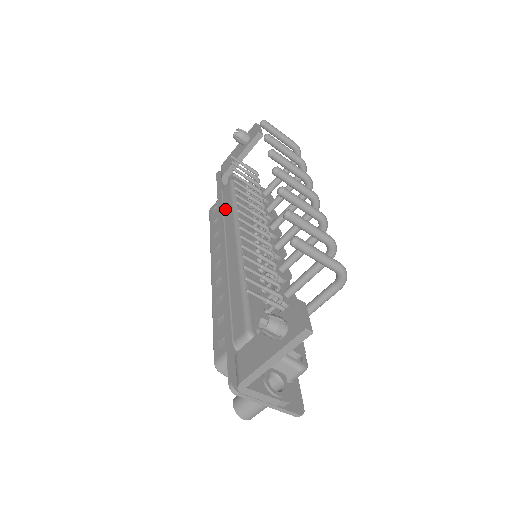
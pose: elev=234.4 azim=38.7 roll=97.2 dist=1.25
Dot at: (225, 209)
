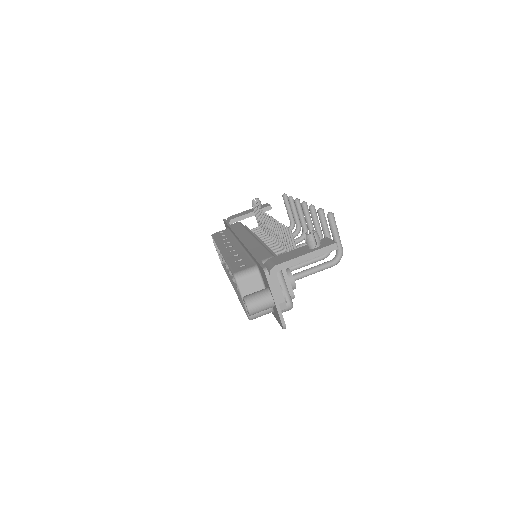
Dot at: (236, 229)
